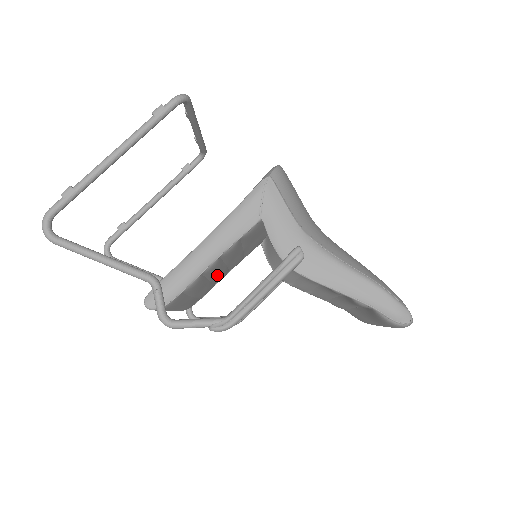
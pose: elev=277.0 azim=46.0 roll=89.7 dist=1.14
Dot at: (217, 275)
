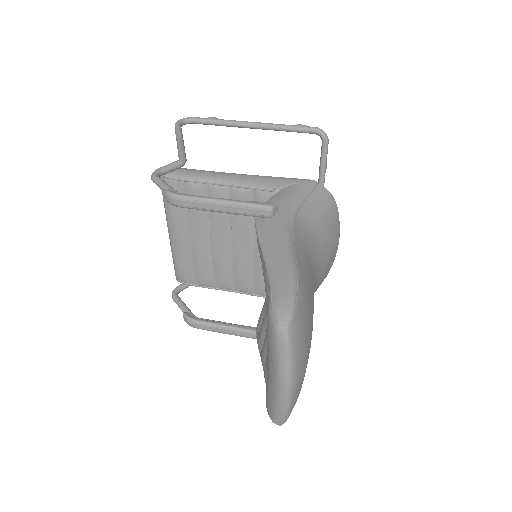
Dot at: (220, 243)
